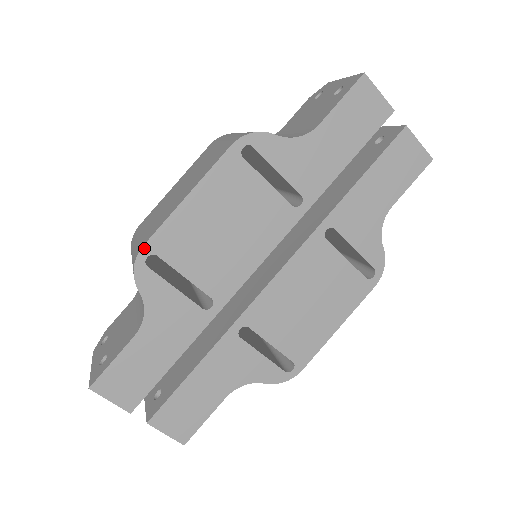
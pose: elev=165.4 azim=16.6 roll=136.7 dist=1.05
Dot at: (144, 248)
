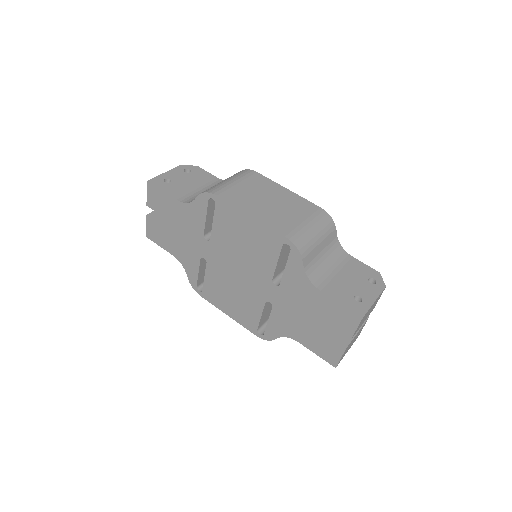
Dot at: (216, 196)
